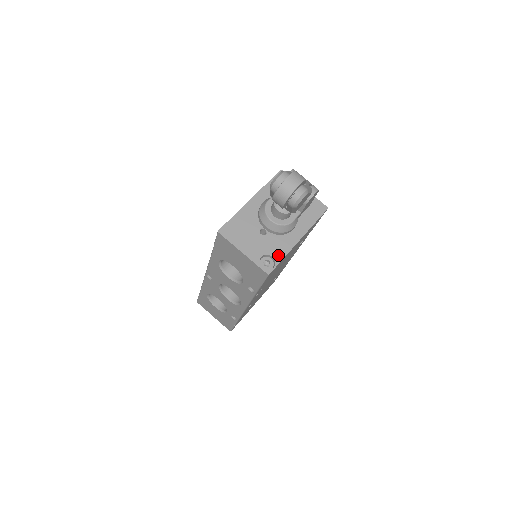
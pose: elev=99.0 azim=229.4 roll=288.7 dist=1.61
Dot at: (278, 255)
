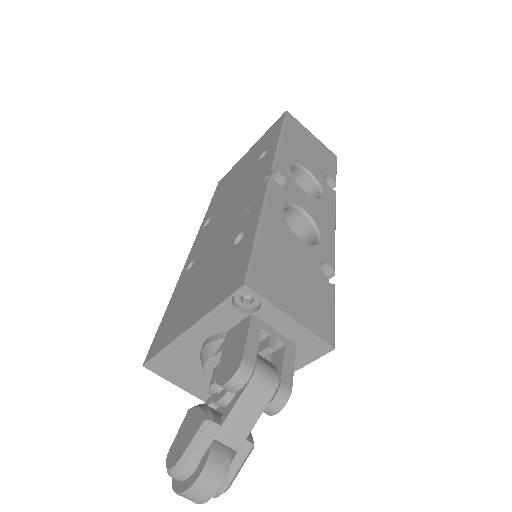
Dot at: occluded
